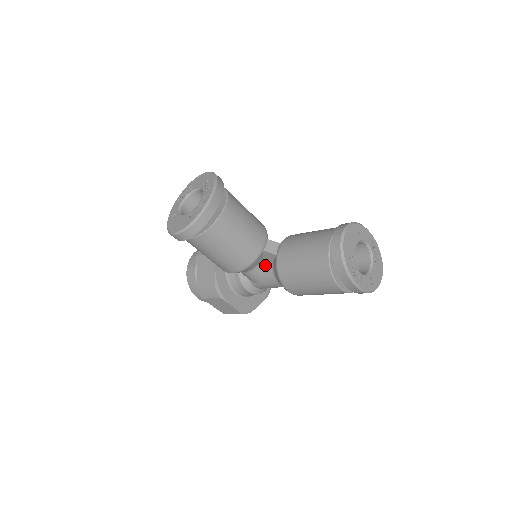
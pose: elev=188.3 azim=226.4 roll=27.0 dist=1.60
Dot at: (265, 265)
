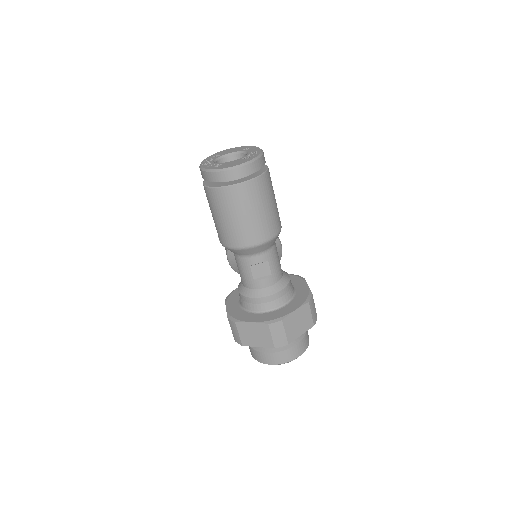
Dot at: occluded
